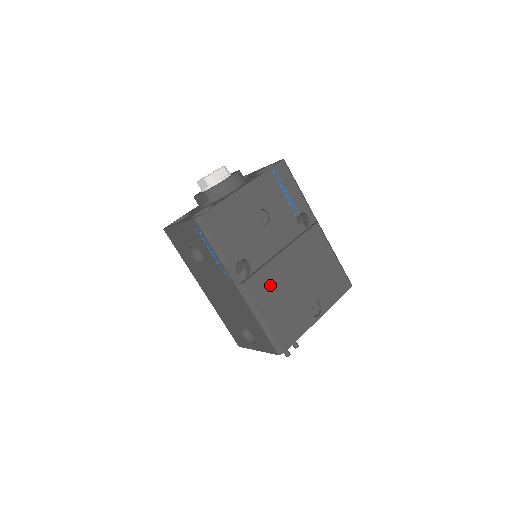
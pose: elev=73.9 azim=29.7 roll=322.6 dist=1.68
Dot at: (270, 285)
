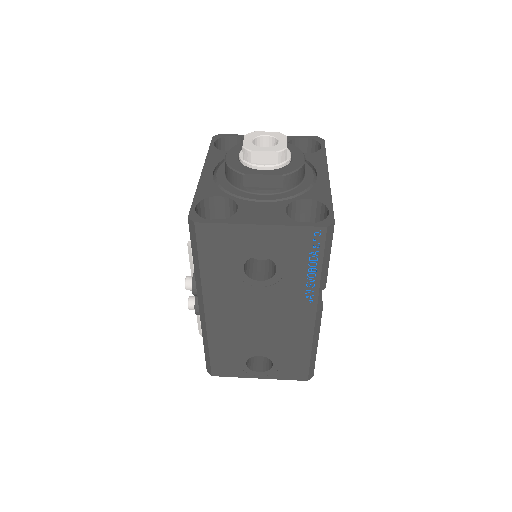
Dot at: occluded
